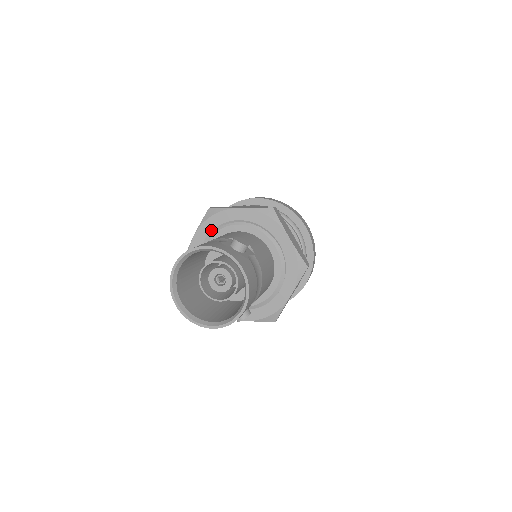
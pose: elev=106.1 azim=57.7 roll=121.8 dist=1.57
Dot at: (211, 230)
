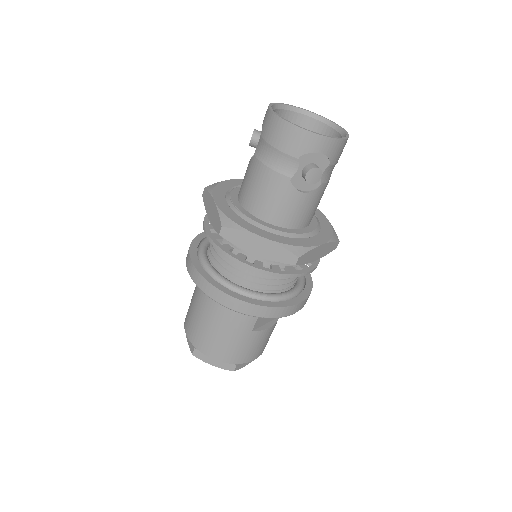
Dot at: occluded
